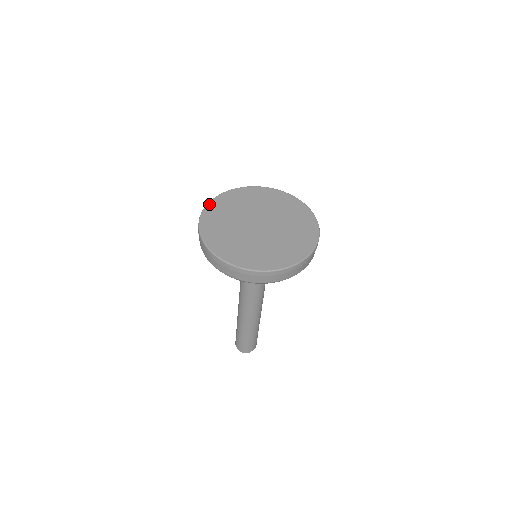
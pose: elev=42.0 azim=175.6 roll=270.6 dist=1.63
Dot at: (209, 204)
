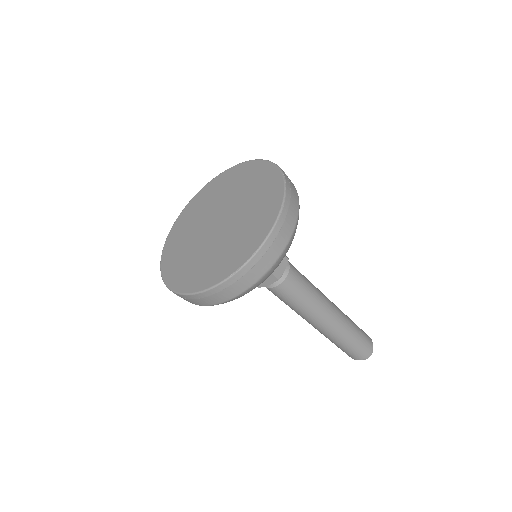
Dot at: (164, 279)
